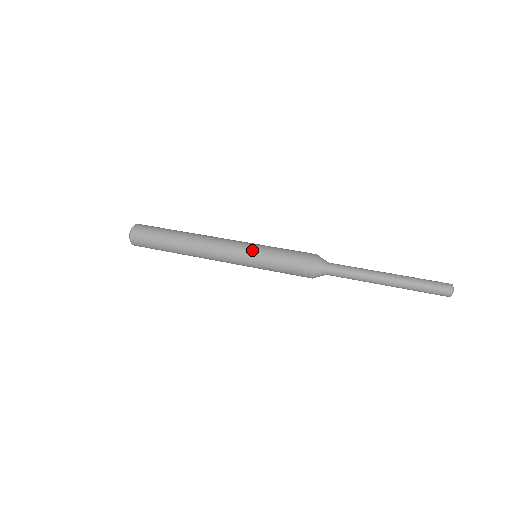
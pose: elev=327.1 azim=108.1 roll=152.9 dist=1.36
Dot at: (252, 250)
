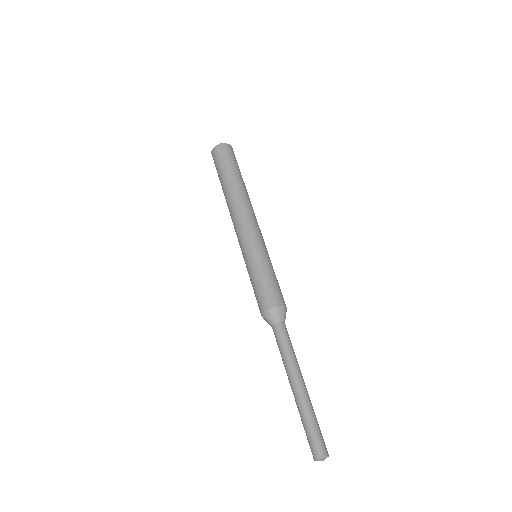
Dot at: (248, 251)
